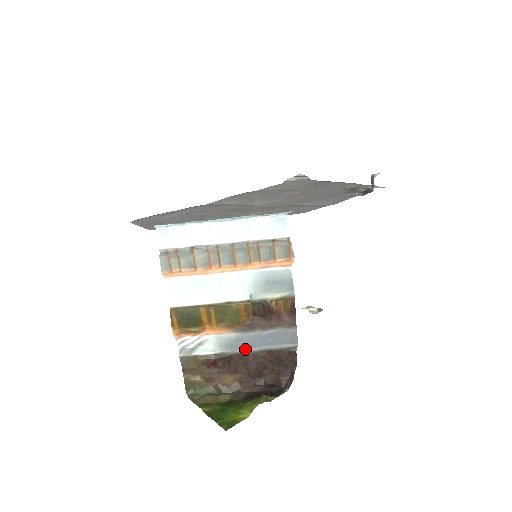
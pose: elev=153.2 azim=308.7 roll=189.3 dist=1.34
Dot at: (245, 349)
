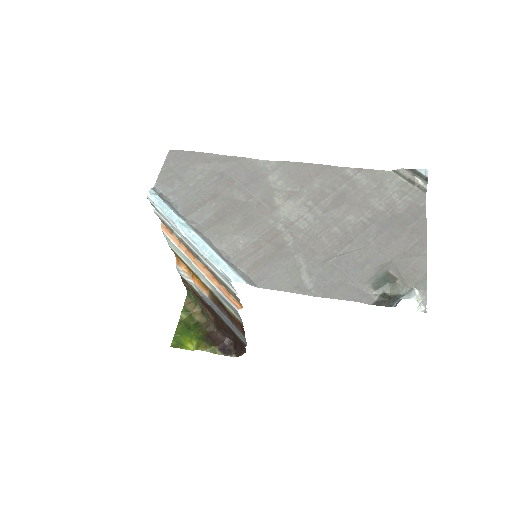
Dot at: (216, 310)
